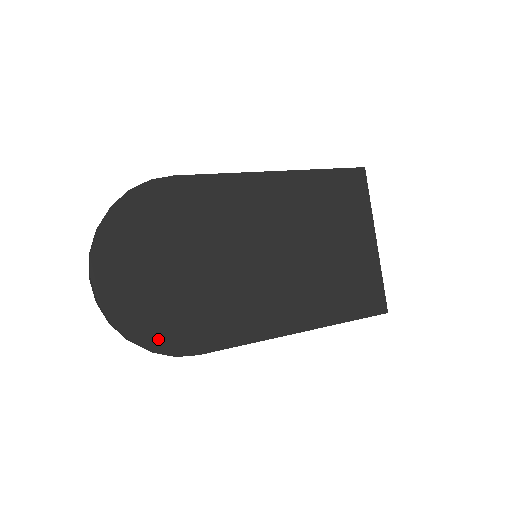
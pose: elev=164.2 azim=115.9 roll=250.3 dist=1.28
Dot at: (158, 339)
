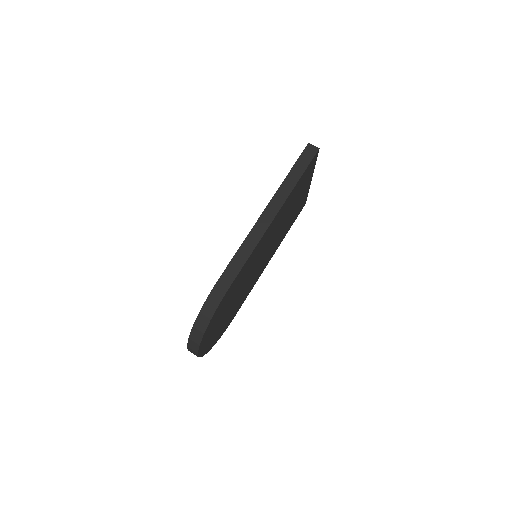
Dot at: (222, 333)
